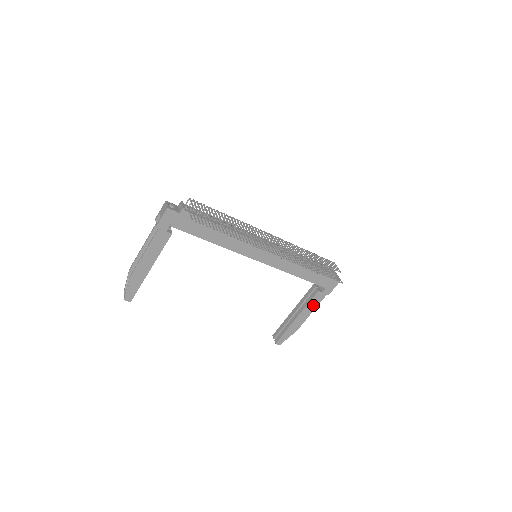
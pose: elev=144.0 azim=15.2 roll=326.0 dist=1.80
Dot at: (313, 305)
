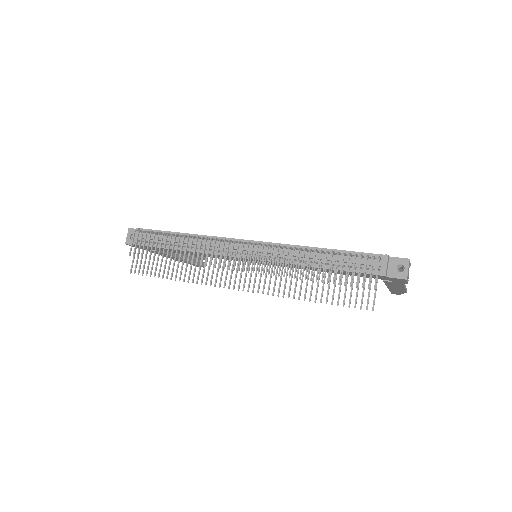
Dot at: (396, 285)
